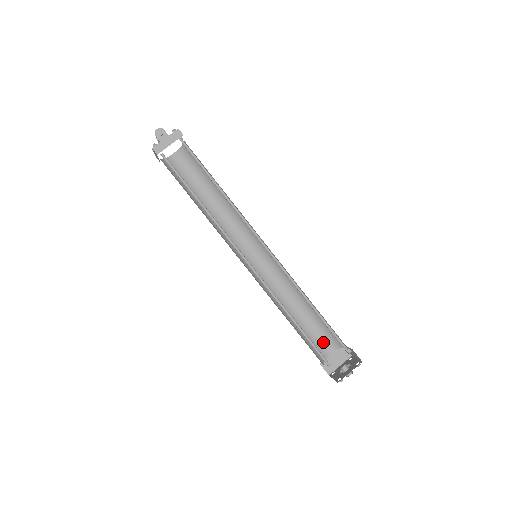
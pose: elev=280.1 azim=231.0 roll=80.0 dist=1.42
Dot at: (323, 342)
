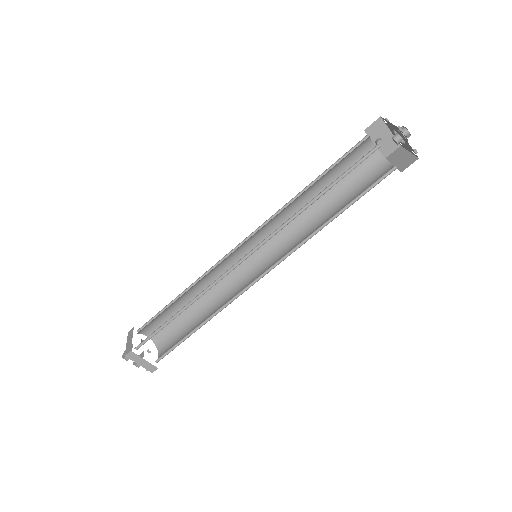
Dot at: (376, 177)
